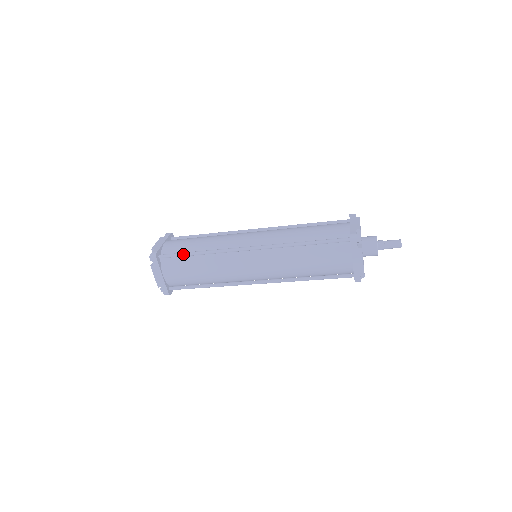
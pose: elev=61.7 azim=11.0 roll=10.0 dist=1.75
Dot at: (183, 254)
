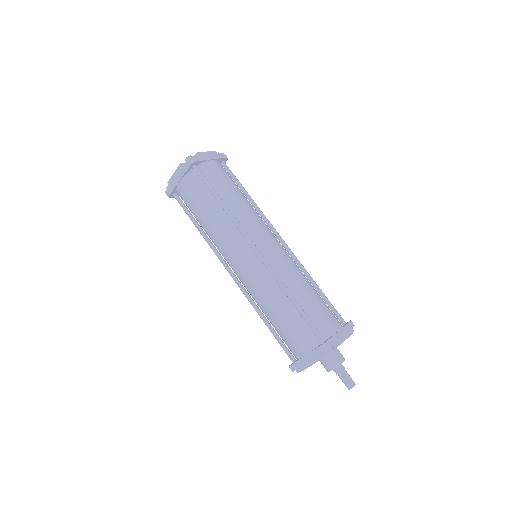
Dot at: (211, 188)
